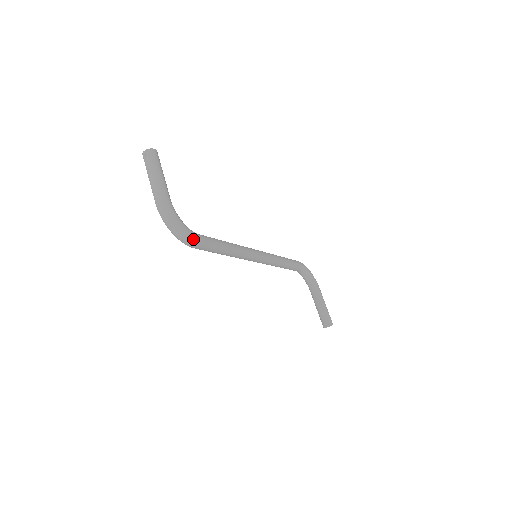
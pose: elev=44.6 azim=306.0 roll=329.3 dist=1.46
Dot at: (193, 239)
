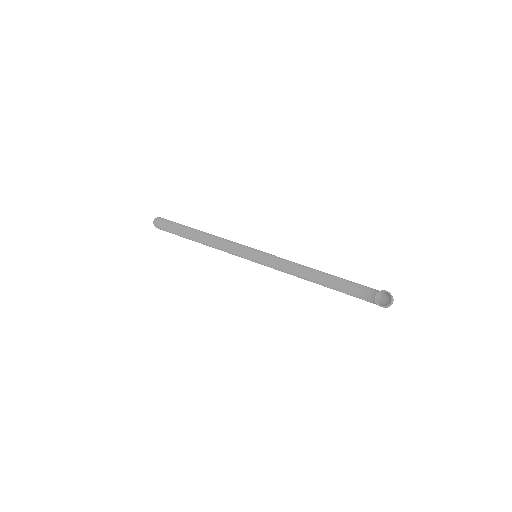
Dot at: (164, 220)
